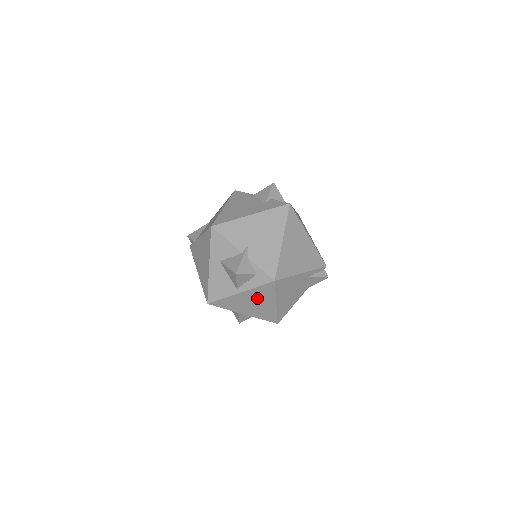
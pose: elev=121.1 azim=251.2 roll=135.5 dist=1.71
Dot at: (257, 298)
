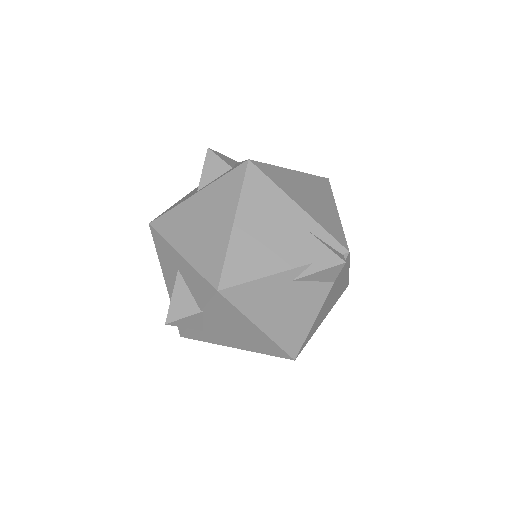
Dot at: (213, 207)
